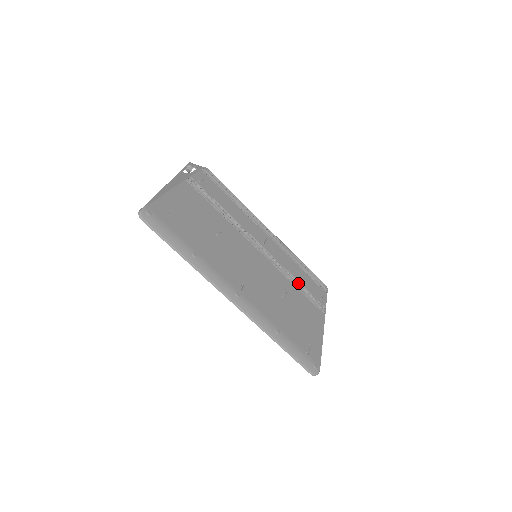
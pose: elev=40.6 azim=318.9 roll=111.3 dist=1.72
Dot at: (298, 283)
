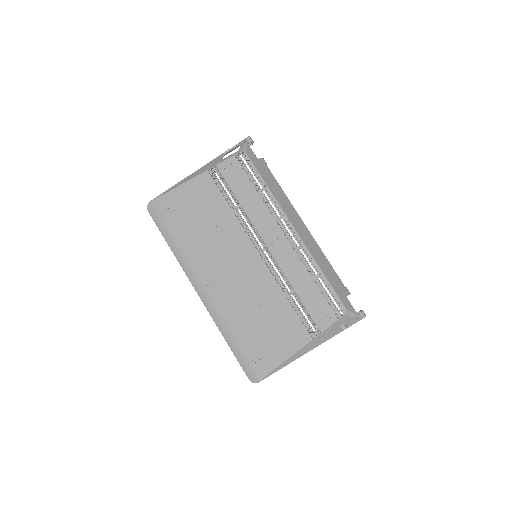
Dot at: (298, 296)
